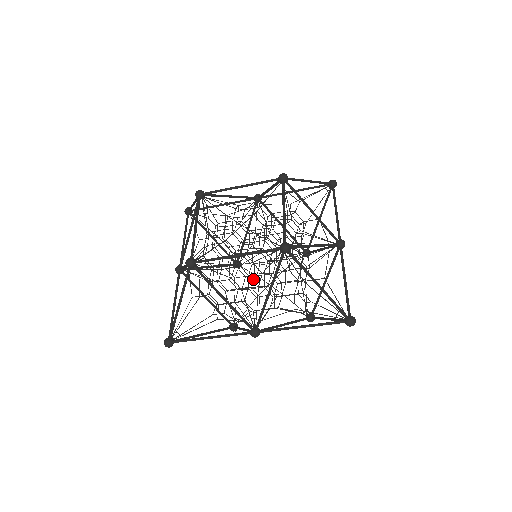
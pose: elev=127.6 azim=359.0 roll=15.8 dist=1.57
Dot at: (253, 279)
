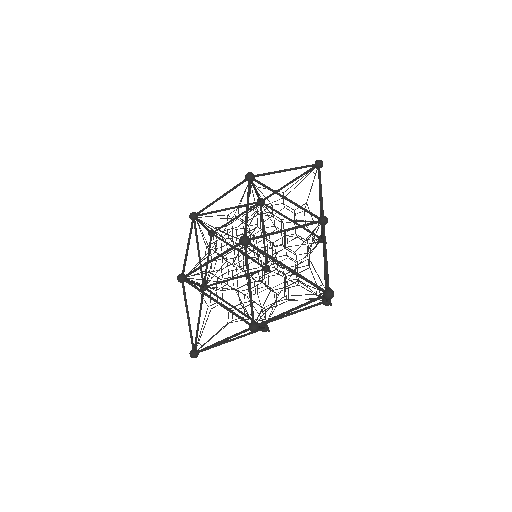
Dot at: occluded
